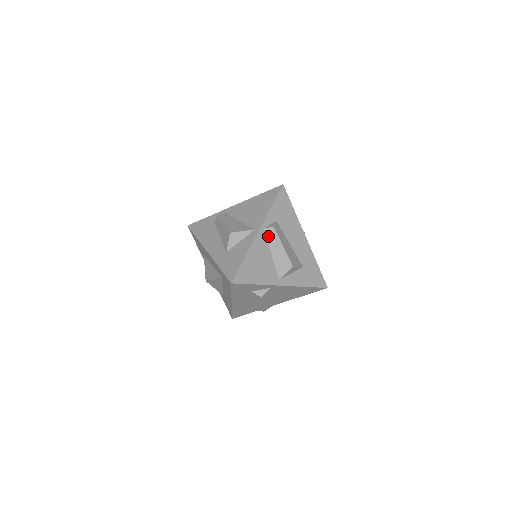
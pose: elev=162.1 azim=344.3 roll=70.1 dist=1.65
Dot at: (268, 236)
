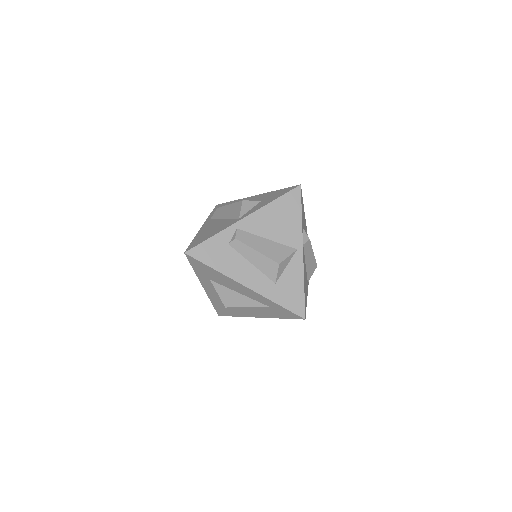
Dot at: (305, 250)
